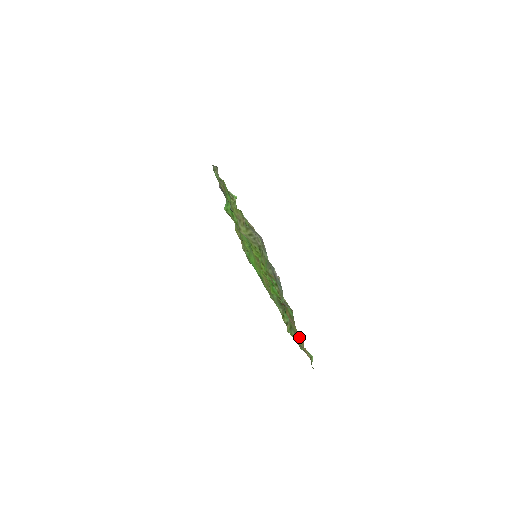
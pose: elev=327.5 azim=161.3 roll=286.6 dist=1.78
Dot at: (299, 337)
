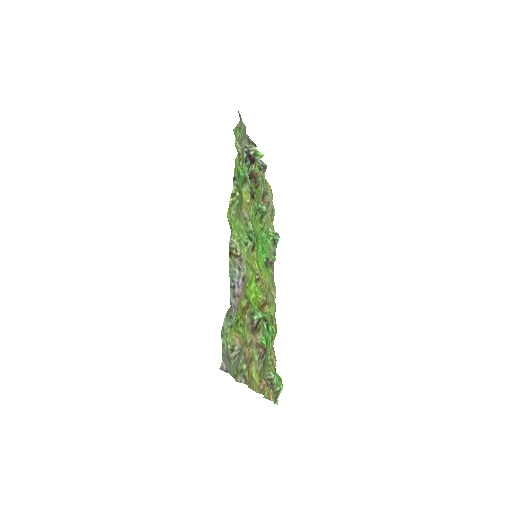
Dot at: (264, 383)
